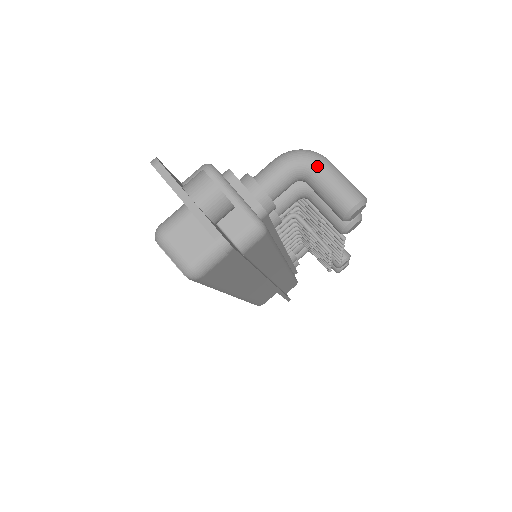
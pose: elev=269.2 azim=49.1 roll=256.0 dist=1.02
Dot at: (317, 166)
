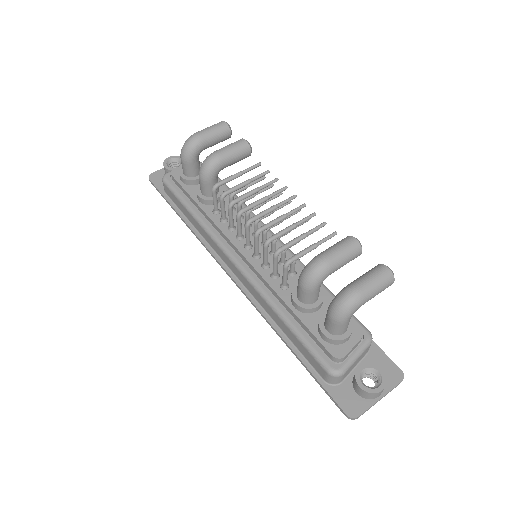
Dot at: occluded
